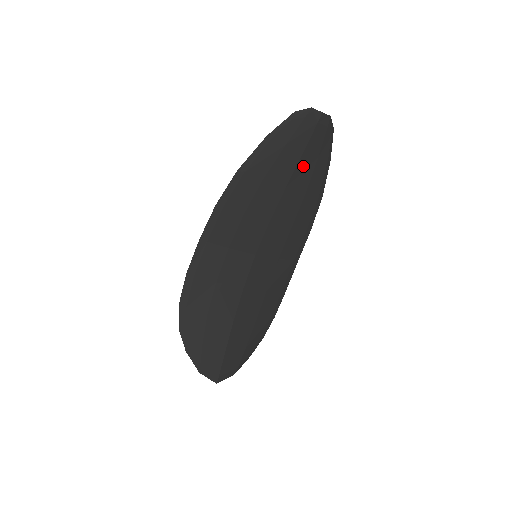
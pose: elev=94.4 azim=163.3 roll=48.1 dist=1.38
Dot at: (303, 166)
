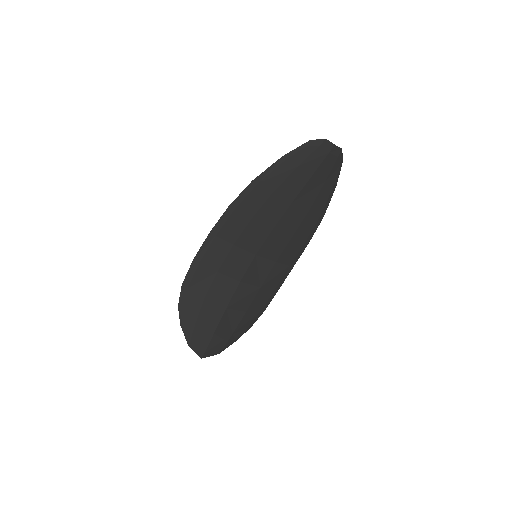
Dot at: (310, 187)
